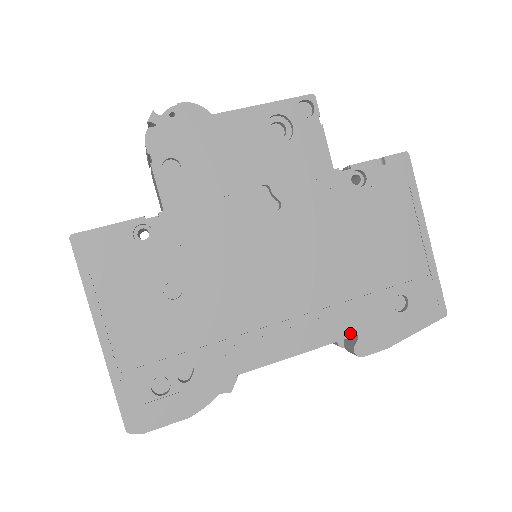
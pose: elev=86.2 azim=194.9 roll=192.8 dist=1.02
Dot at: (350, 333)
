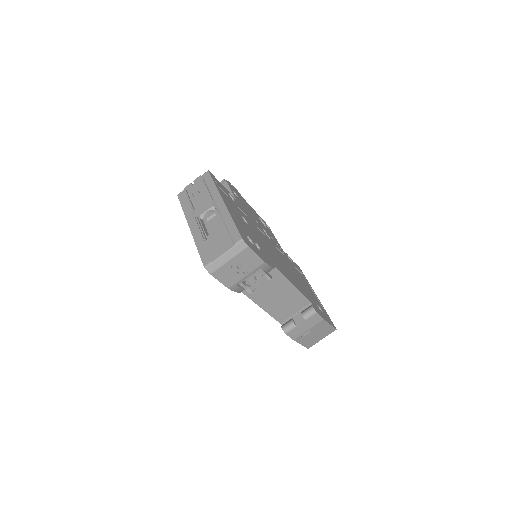
Dot at: (309, 299)
